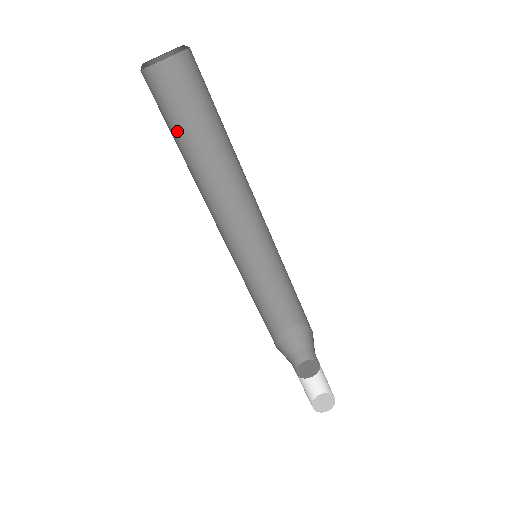
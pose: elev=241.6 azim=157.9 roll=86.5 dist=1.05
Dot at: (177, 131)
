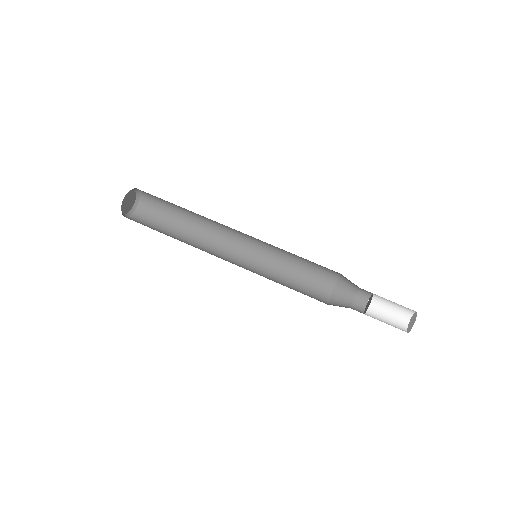
Dot at: (167, 228)
